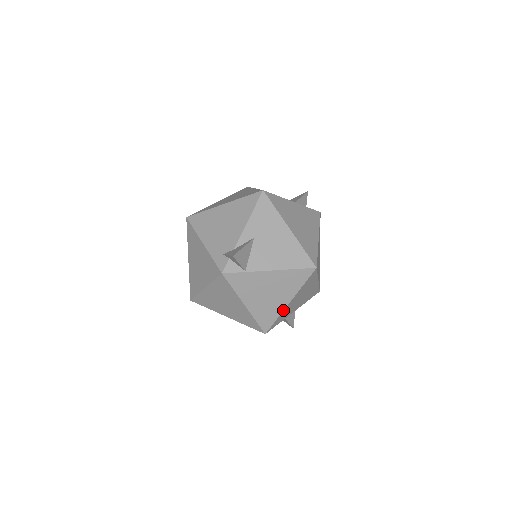
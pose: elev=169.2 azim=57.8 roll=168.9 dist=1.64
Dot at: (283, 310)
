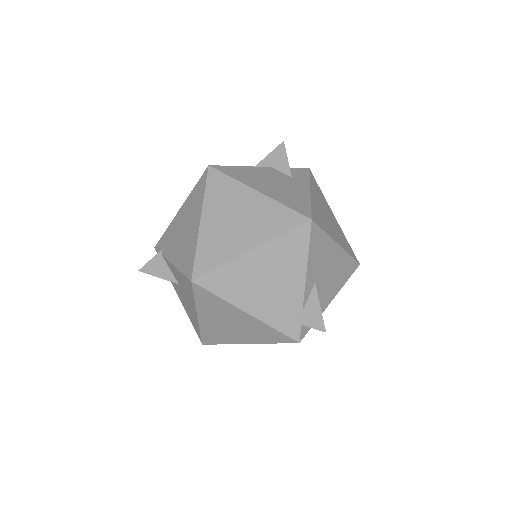
Dot at: occluded
